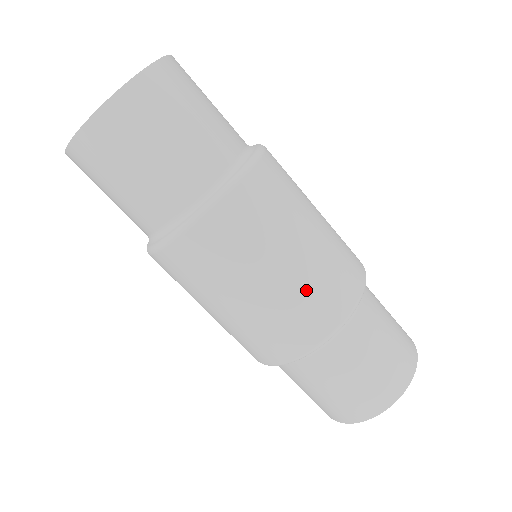
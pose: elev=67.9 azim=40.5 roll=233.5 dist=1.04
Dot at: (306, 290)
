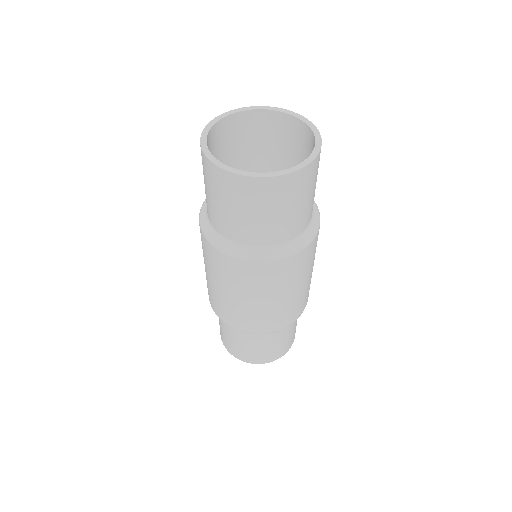
Dot at: occluded
